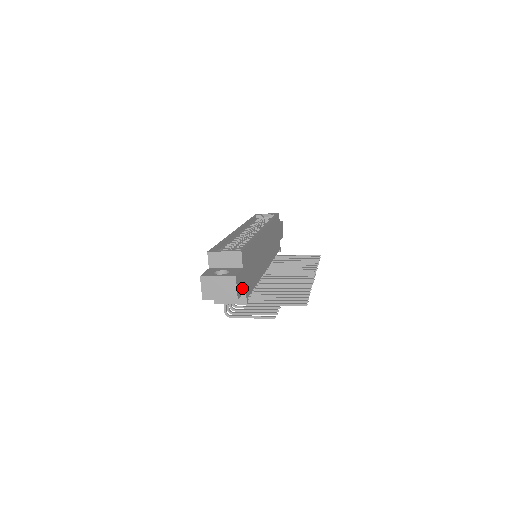
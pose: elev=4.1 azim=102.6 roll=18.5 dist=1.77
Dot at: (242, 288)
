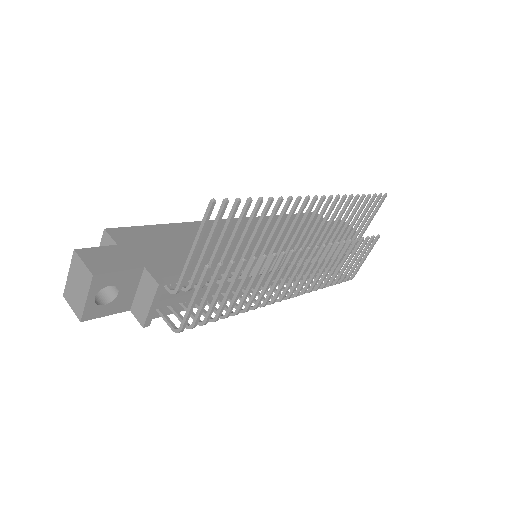
Dot at: (121, 265)
